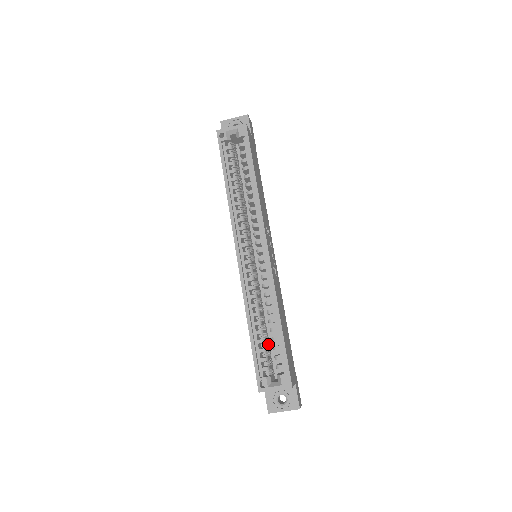
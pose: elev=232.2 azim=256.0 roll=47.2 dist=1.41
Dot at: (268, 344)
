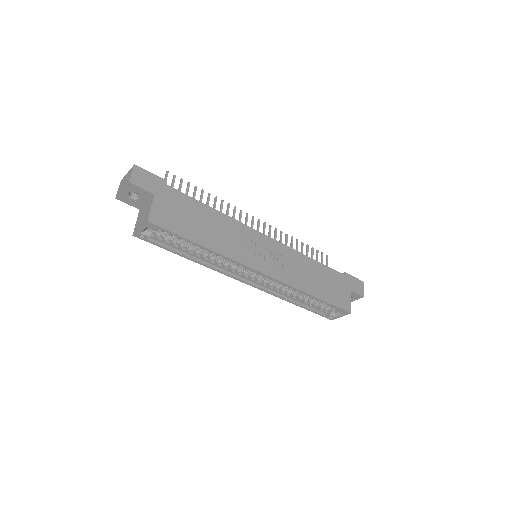
Dot at: occluded
